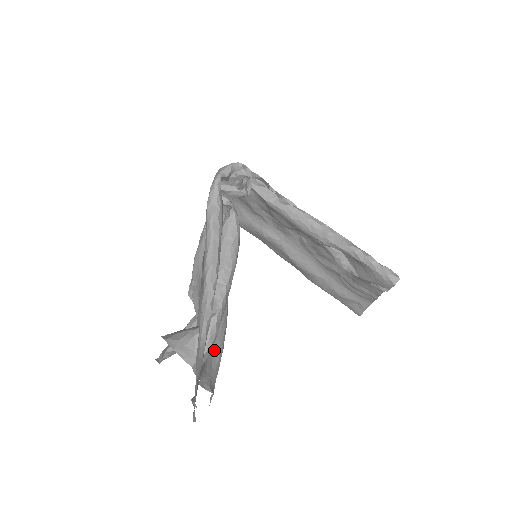
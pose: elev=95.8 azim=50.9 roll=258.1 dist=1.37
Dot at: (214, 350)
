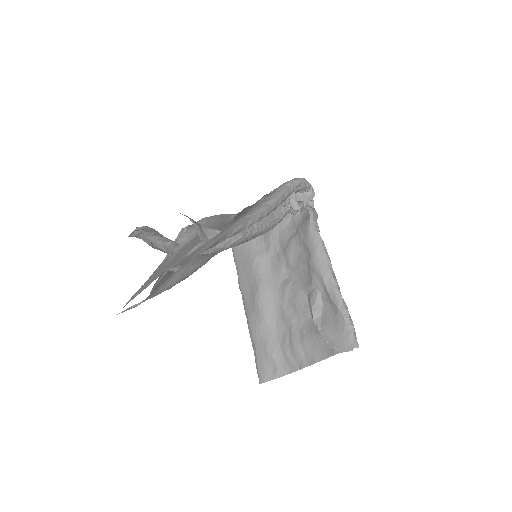
Dot at: (175, 275)
